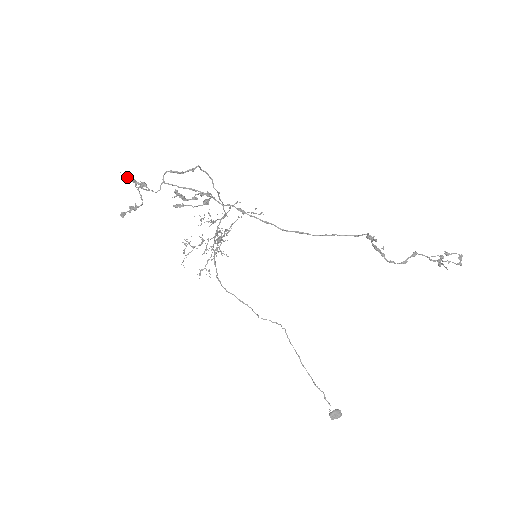
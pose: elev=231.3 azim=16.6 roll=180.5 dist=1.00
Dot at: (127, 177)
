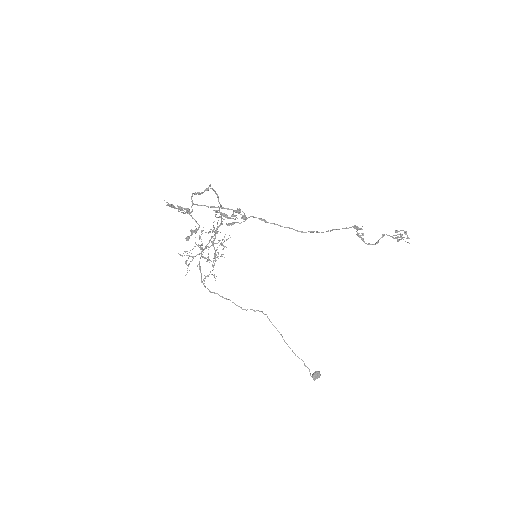
Dot at: (169, 204)
